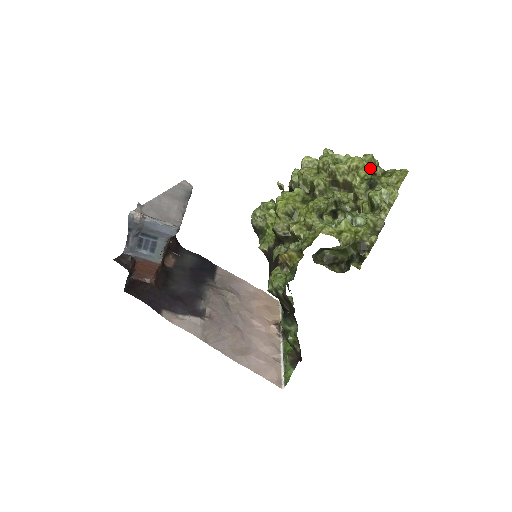
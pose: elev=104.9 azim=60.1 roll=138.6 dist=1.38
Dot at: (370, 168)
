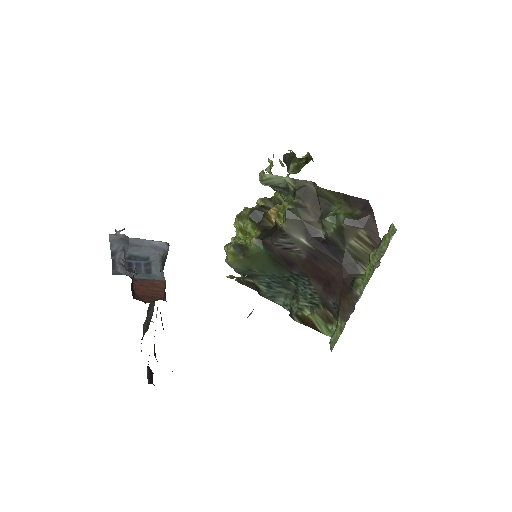
Dot at: occluded
